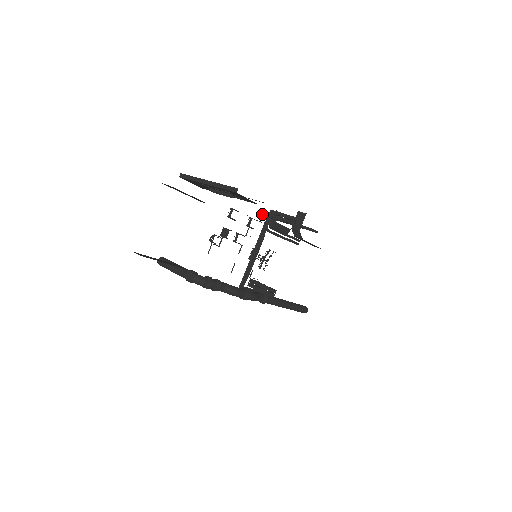
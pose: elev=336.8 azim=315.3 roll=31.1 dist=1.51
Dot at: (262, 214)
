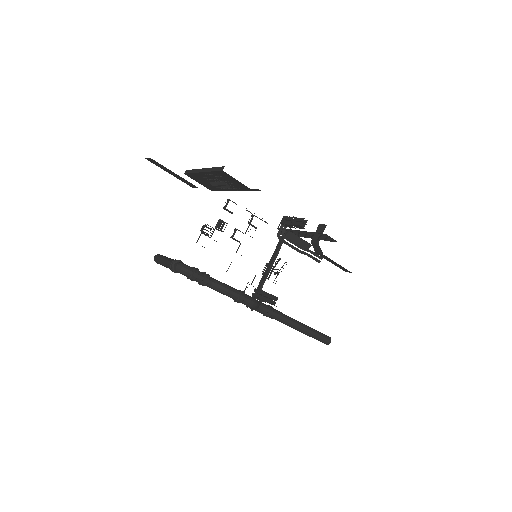
Dot at: occluded
